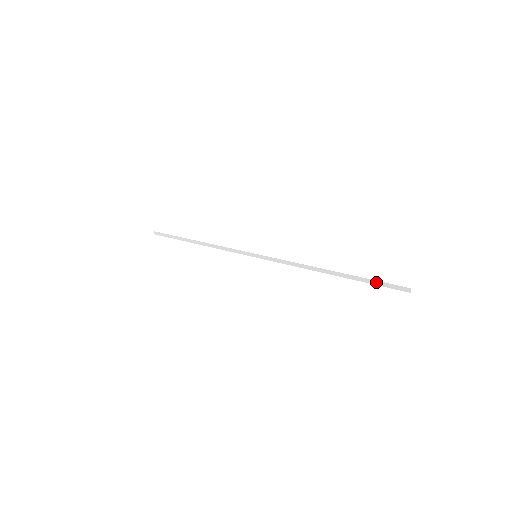
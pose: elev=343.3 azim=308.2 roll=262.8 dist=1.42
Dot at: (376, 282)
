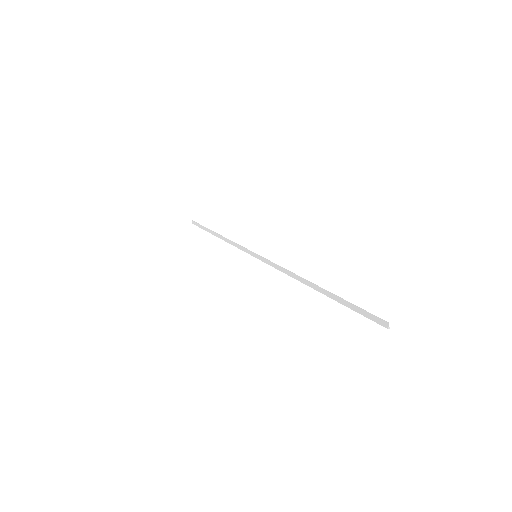
Dot at: (354, 306)
